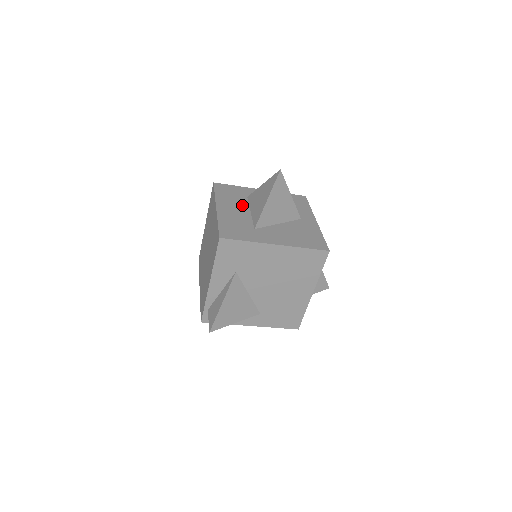
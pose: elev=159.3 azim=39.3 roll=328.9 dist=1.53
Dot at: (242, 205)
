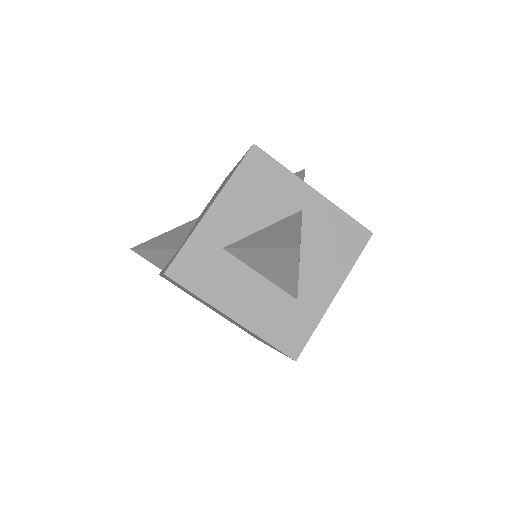
Dot at: (240, 275)
